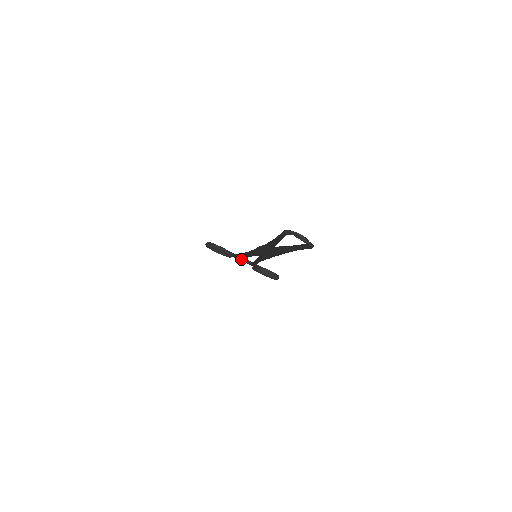
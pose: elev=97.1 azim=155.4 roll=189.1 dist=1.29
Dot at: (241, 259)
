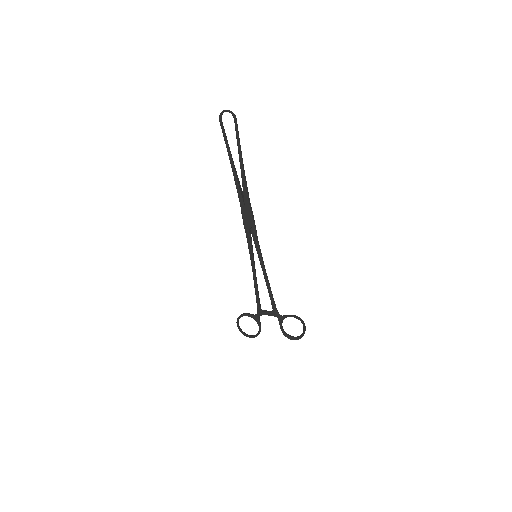
Dot at: (264, 312)
